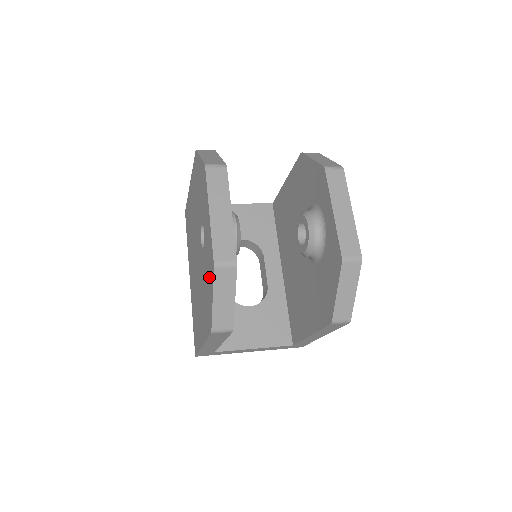
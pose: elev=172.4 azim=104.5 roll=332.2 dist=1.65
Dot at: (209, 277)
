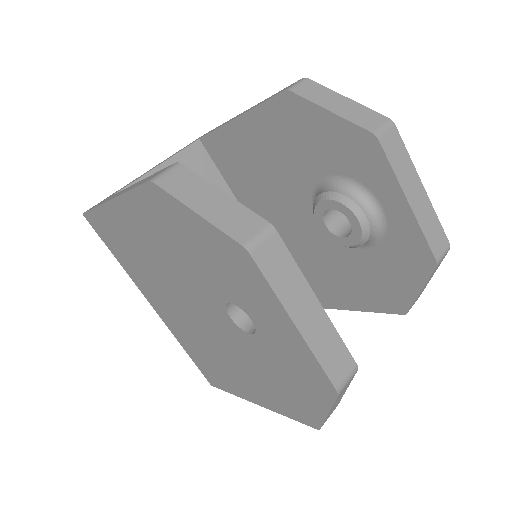
Dot at: (302, 385)
